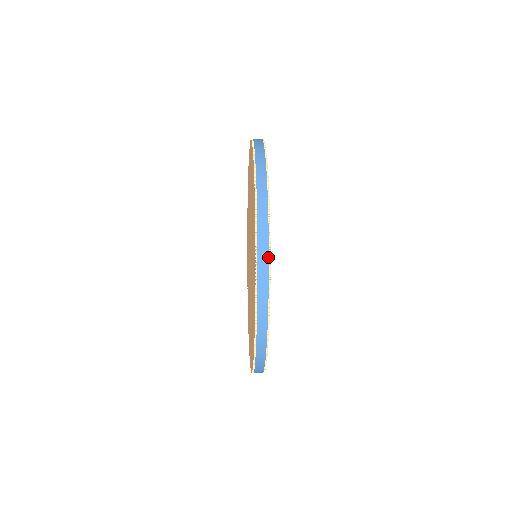
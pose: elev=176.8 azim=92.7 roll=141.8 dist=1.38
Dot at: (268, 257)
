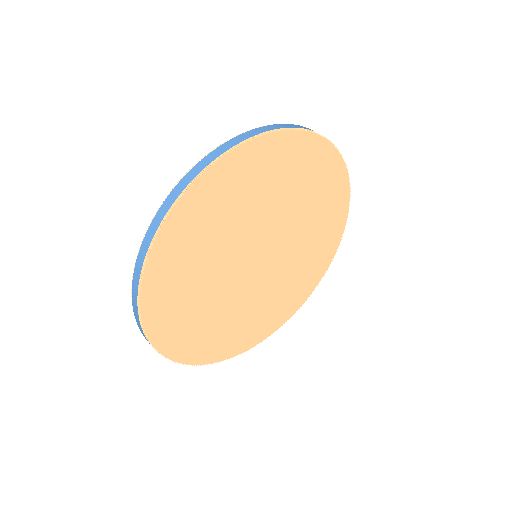
Dot at: (139, 320)
